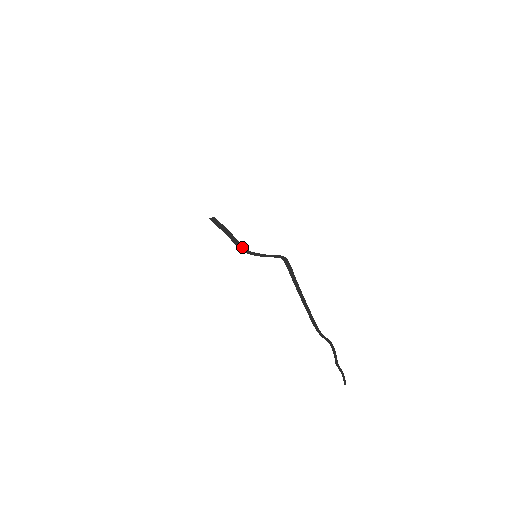
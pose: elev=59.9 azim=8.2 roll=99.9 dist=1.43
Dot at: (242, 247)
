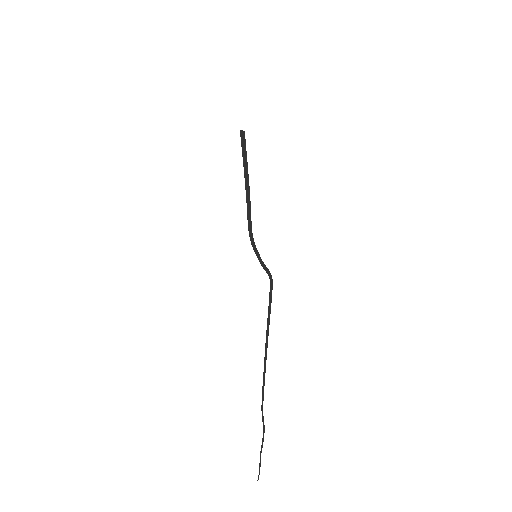
Dot at: (251, 228)
